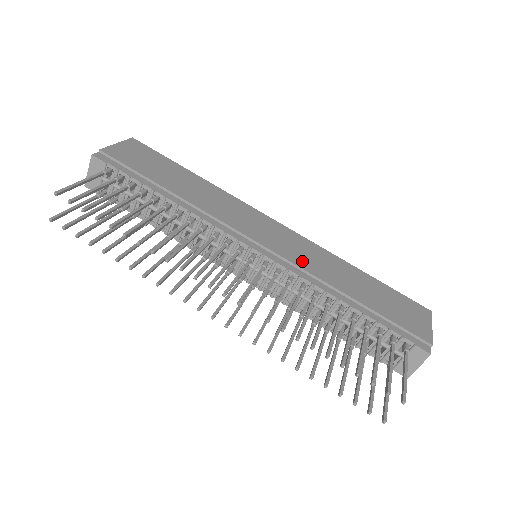
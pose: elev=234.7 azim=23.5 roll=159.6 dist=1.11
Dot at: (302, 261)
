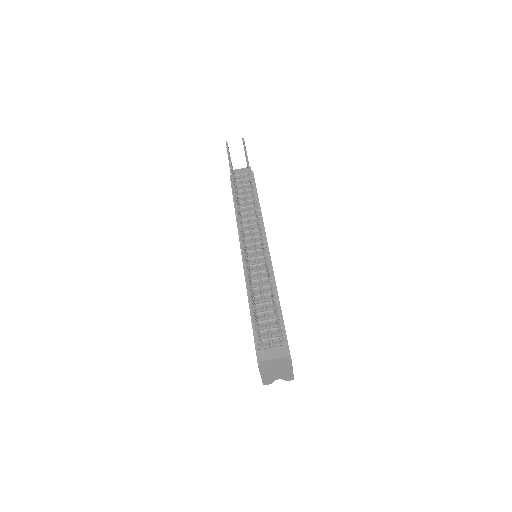
Dot at: occluded
